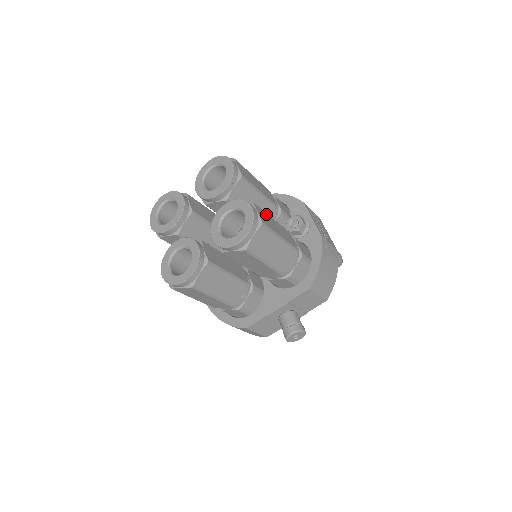
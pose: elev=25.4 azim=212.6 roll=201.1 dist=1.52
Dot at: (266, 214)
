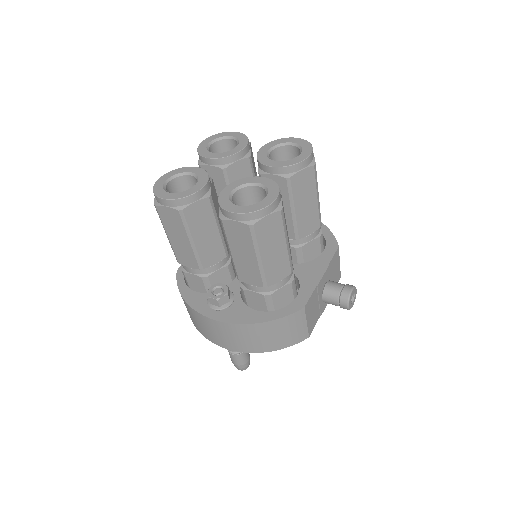
Dot at: occluded
